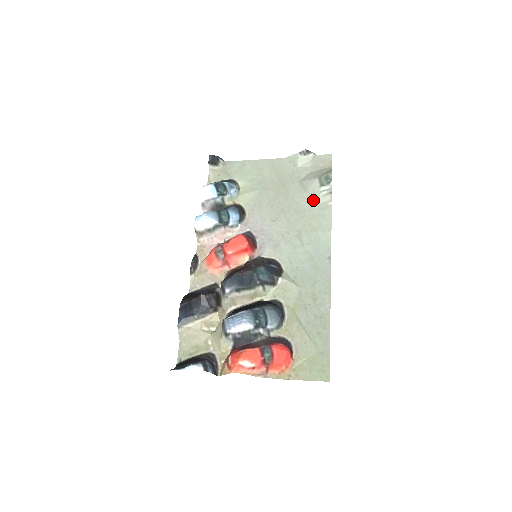
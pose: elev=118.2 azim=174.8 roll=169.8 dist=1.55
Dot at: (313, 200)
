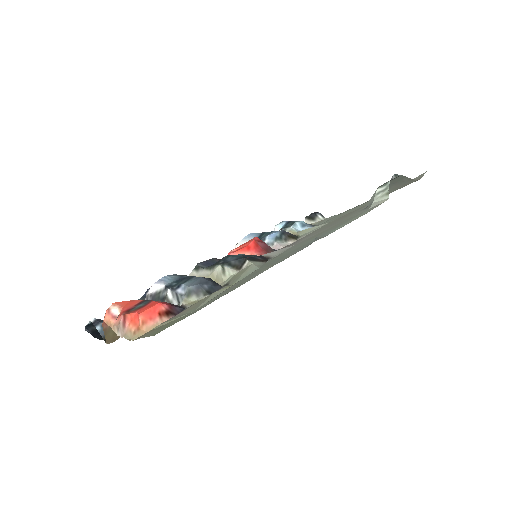
Dot at: (366, 209)
